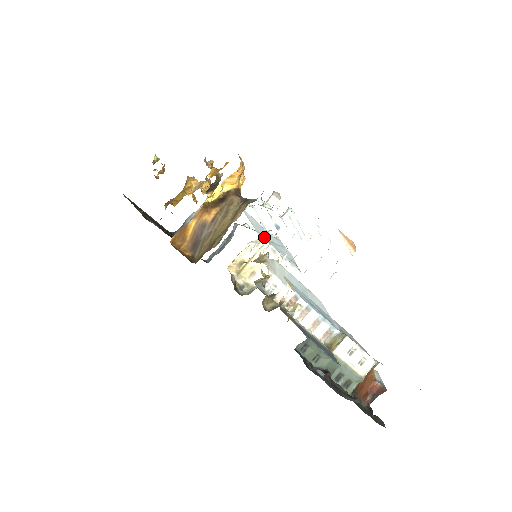
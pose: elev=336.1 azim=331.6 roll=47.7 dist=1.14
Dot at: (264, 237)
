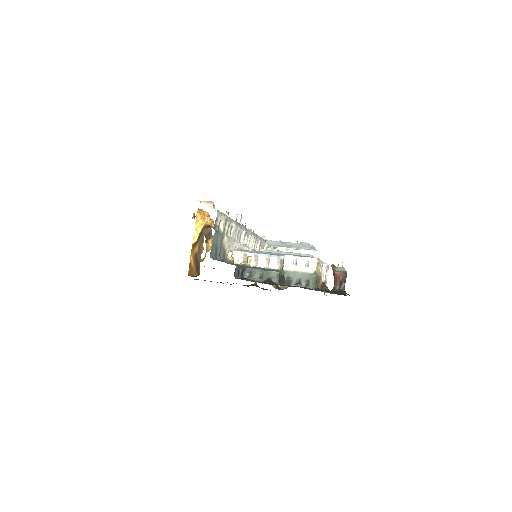
Dot at: (279, 246)
